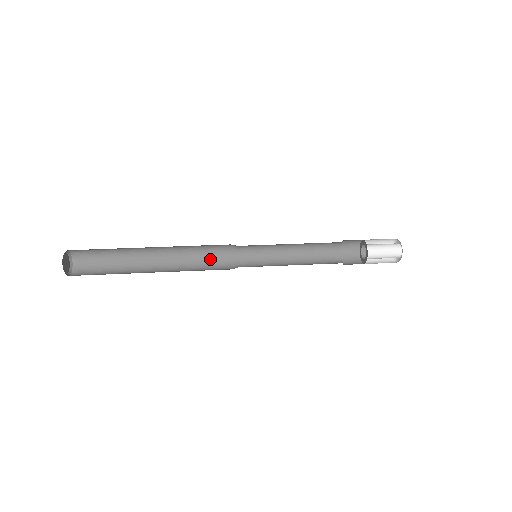
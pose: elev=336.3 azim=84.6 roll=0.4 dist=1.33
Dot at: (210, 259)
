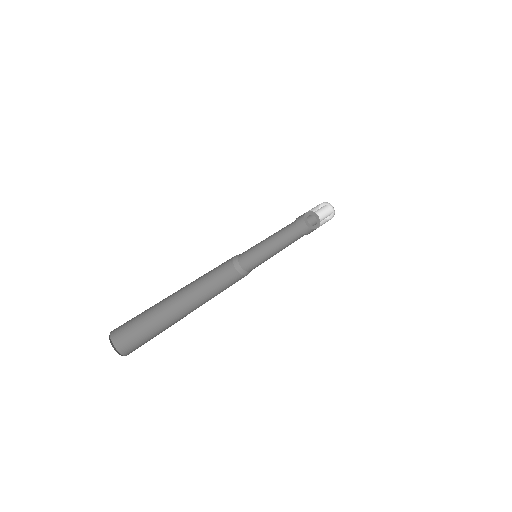
Dot at: (221, 276)
